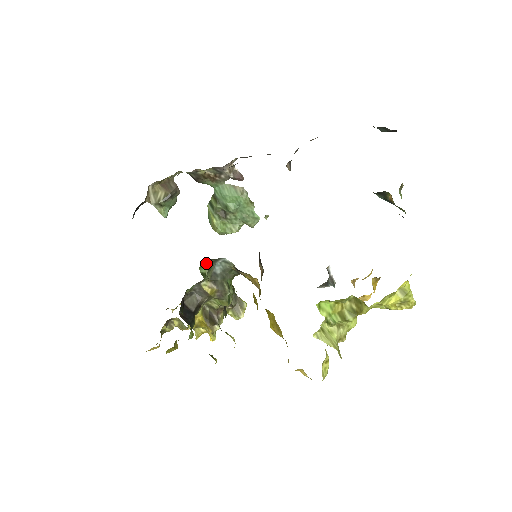
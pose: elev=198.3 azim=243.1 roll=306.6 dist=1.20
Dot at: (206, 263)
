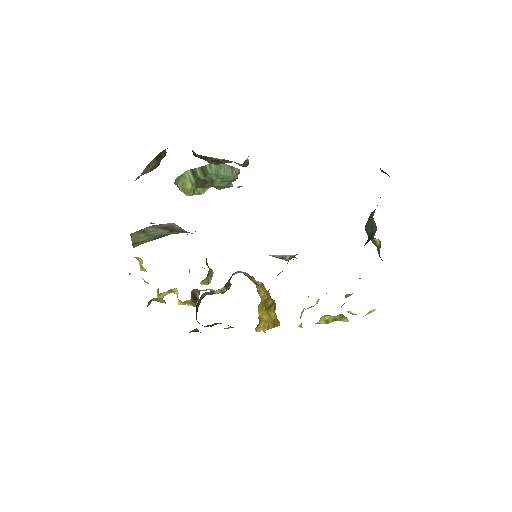
Dot at: occluded
